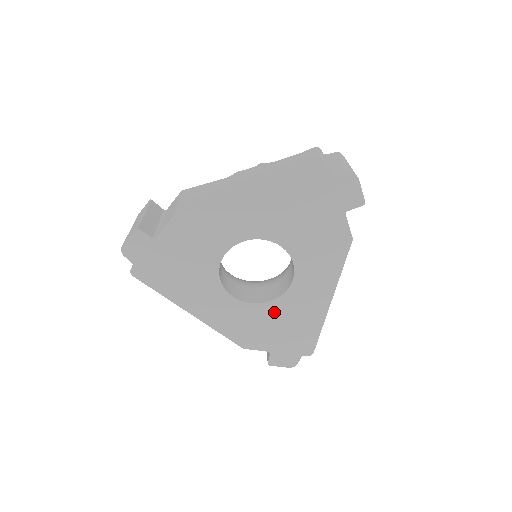
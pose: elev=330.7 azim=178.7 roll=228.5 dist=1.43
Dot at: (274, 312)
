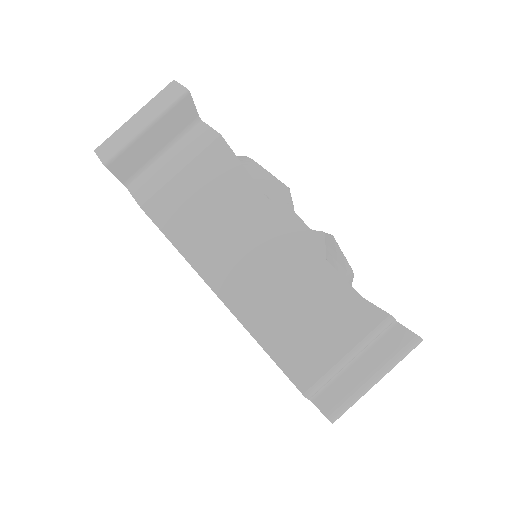
Dot at: occluded
